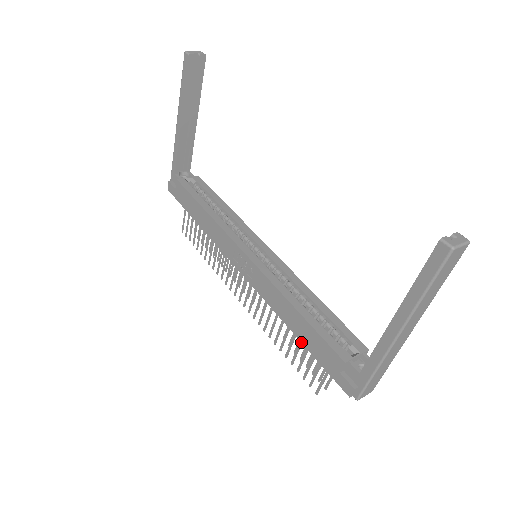
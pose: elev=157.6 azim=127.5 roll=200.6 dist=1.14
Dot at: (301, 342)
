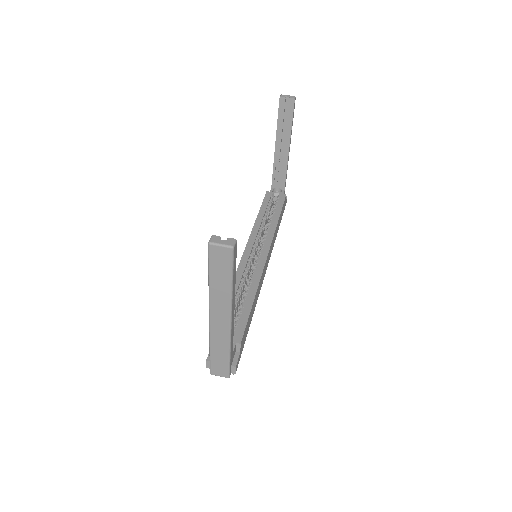
Dot at: occluded
